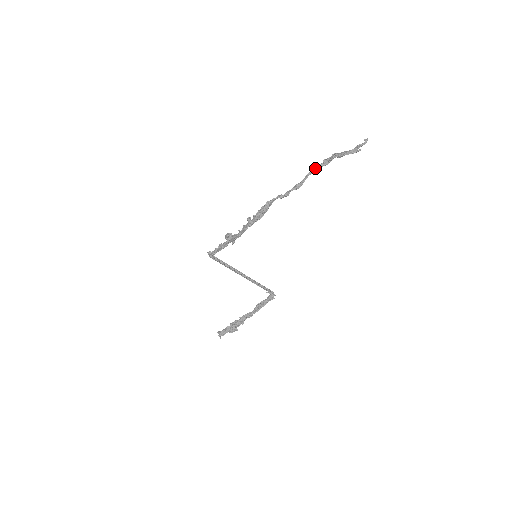
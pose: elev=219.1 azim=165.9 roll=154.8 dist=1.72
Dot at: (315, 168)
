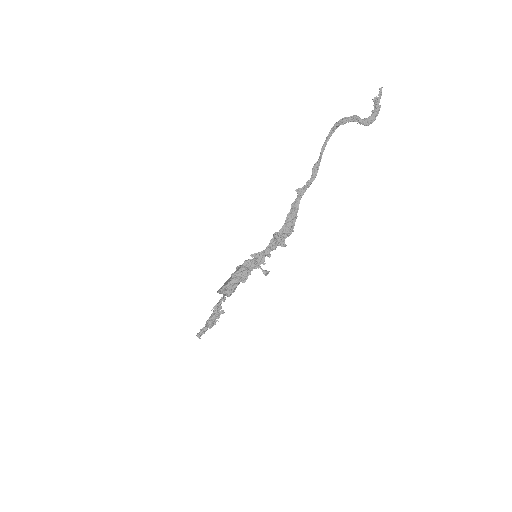
Dot at: (329, 137)
